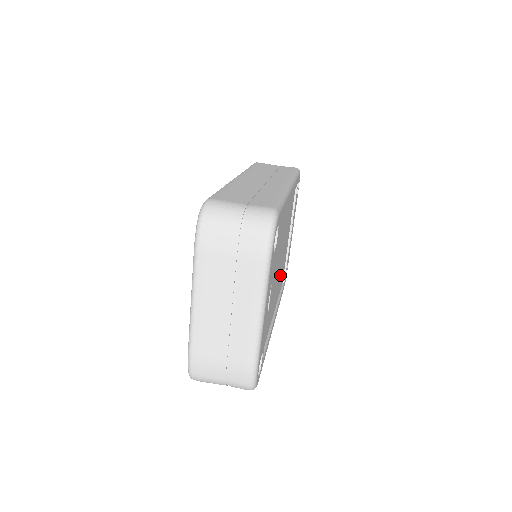
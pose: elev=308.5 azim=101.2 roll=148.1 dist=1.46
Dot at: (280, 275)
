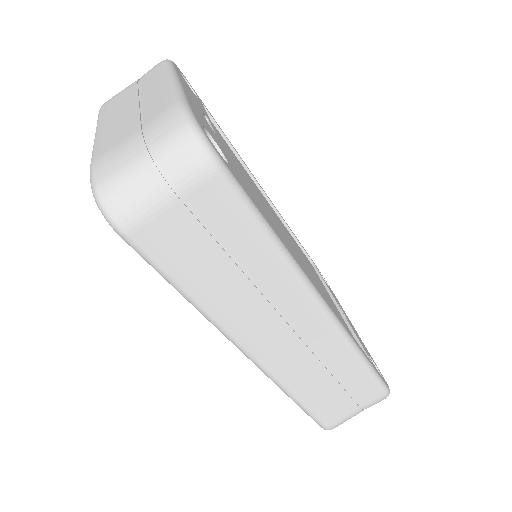
Dot at: occluded
